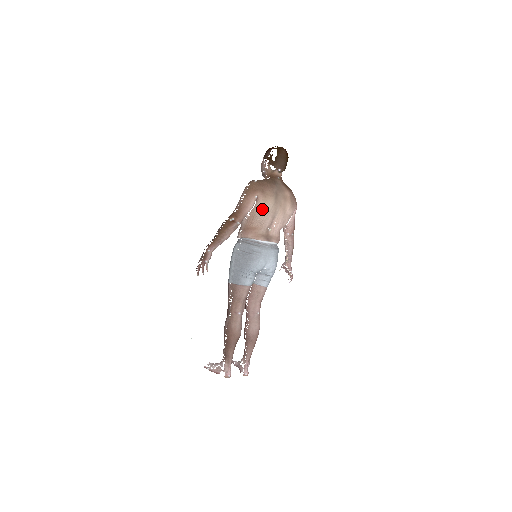
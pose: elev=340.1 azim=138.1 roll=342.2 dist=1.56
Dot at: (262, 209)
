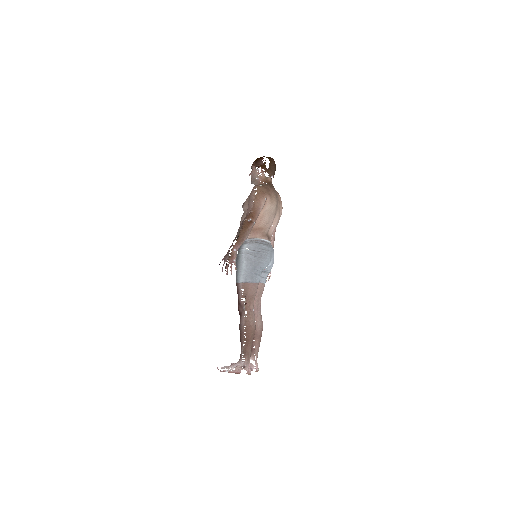
Dot at: (269, 210)
